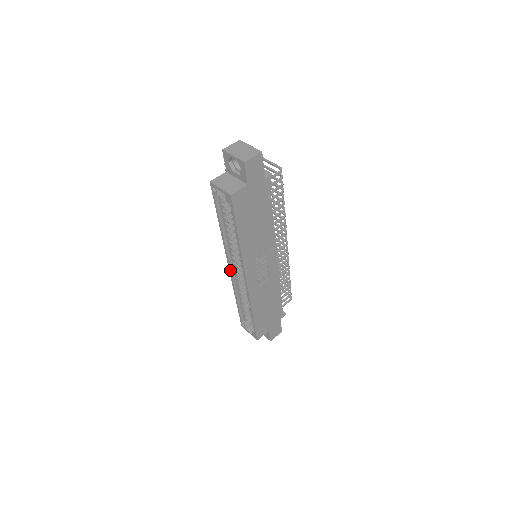
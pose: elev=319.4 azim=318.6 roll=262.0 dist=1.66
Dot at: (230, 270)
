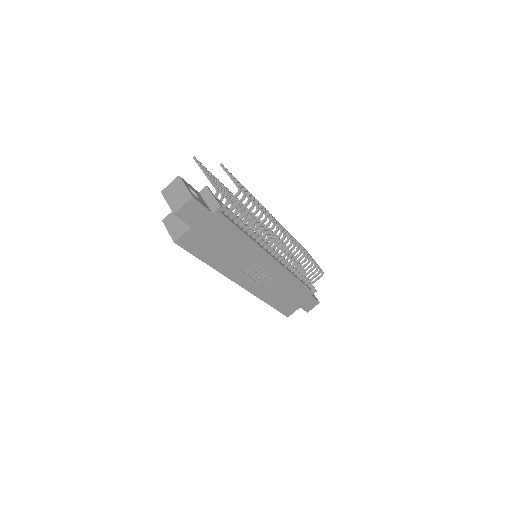
Dot at: occluded
